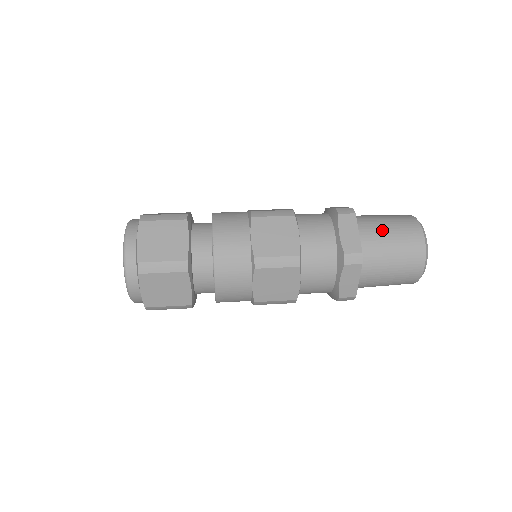
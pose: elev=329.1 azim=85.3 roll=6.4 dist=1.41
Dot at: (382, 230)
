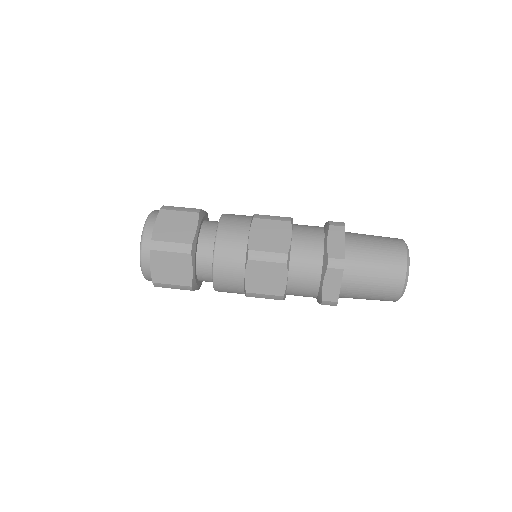
Dot at: (368, 245)
